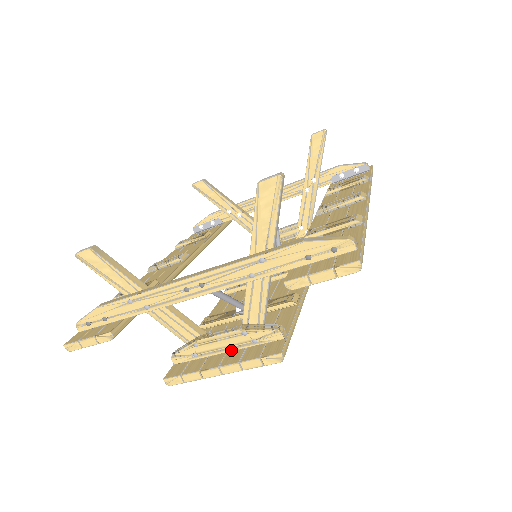
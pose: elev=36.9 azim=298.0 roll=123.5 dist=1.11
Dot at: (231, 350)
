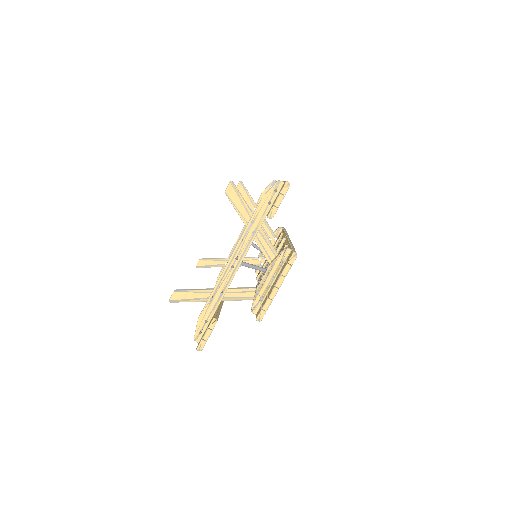
Dot at: (275, 279)
